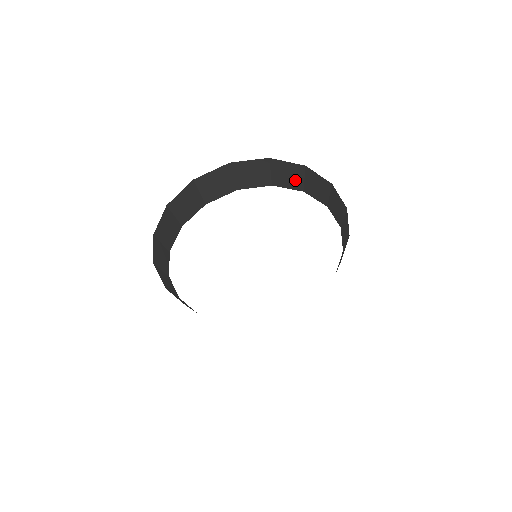
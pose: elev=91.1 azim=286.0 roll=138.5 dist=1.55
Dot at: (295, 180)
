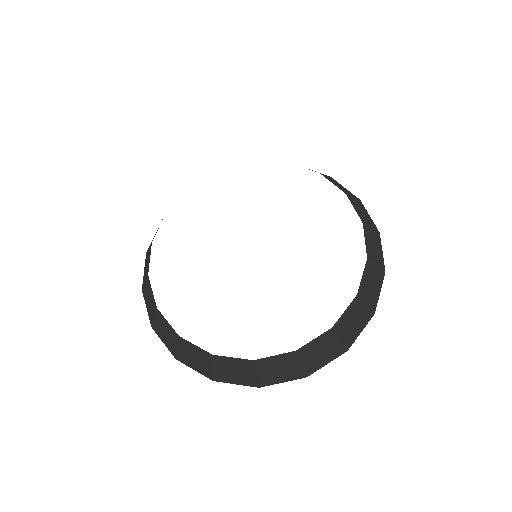
Dot at: occluded
